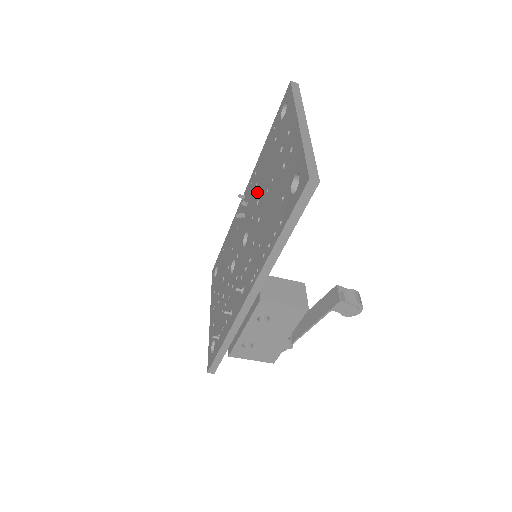
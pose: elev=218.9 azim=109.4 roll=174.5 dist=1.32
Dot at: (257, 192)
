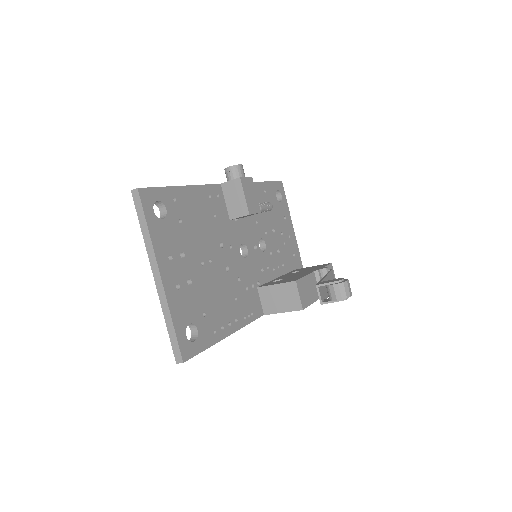
Dot at: occluded
